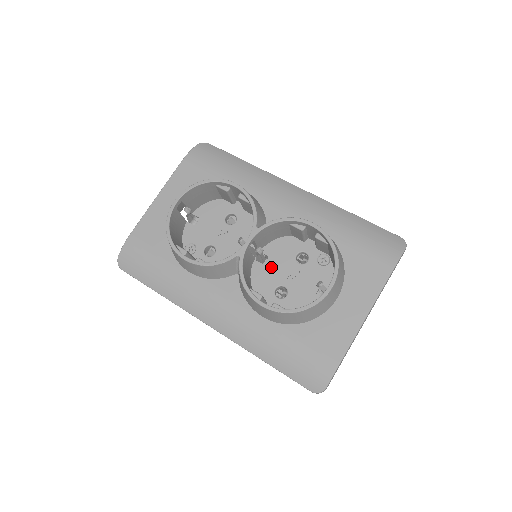
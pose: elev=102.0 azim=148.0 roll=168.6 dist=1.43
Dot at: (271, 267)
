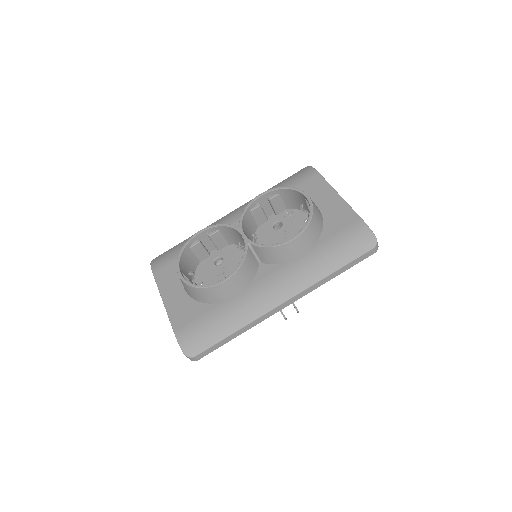
Dot at: occluded
